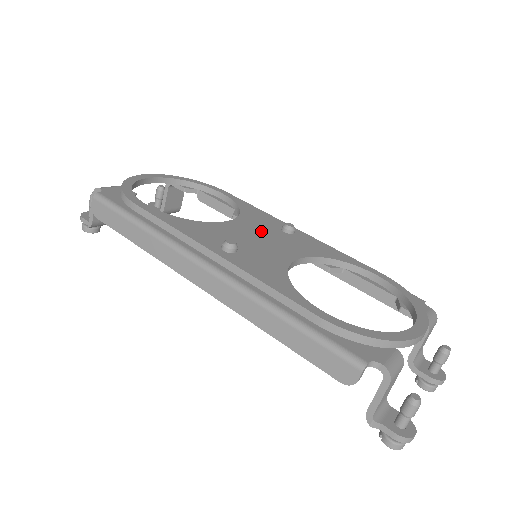
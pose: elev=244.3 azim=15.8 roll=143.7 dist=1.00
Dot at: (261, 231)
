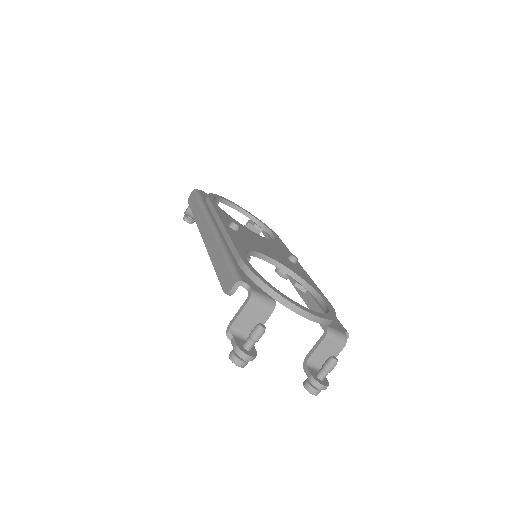
Dot at: (271, 246)
